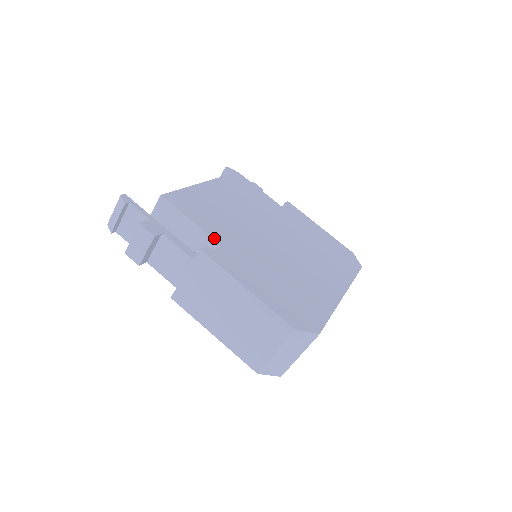
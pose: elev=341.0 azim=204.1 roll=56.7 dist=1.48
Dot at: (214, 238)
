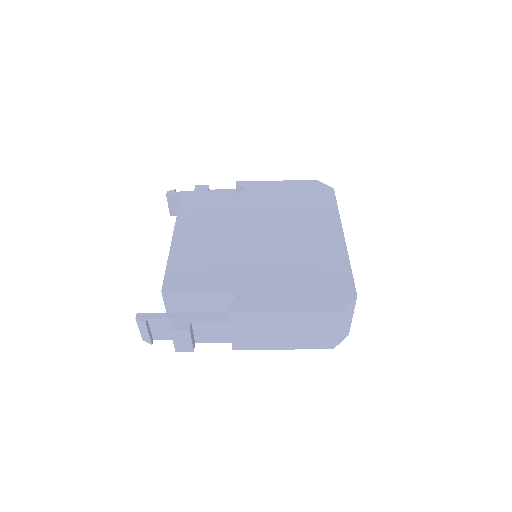
Dot at: (227, 289)
